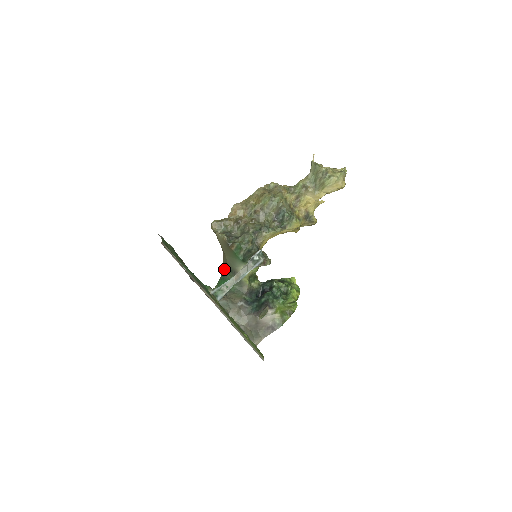
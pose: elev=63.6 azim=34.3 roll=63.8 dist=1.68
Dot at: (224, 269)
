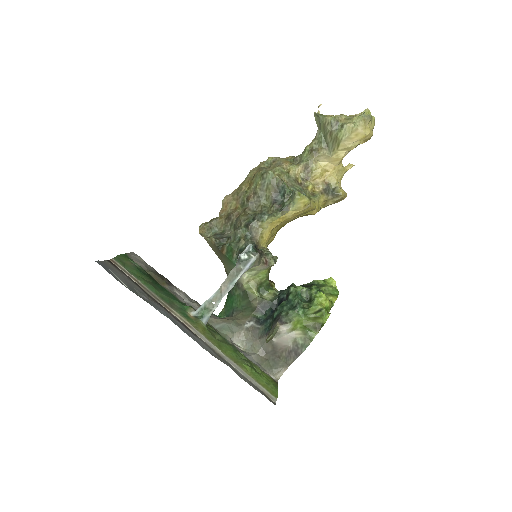
Dot at: occluded
